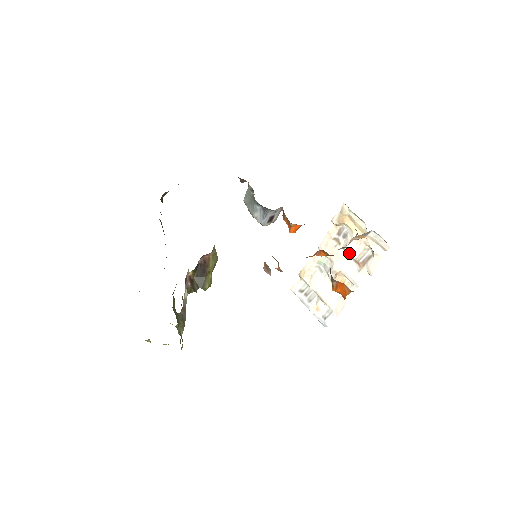
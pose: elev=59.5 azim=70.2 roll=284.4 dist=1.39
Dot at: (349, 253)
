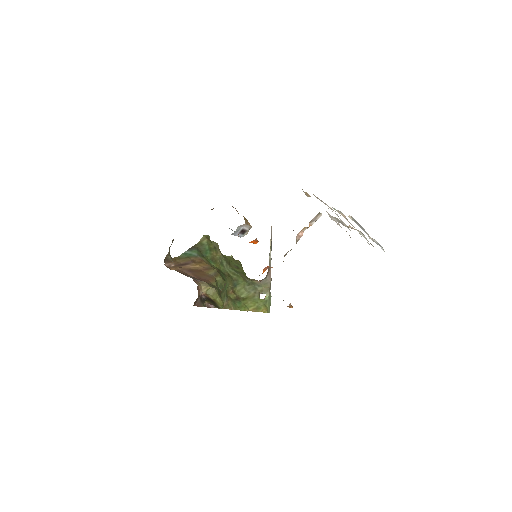
Dot at: (331, 219)
